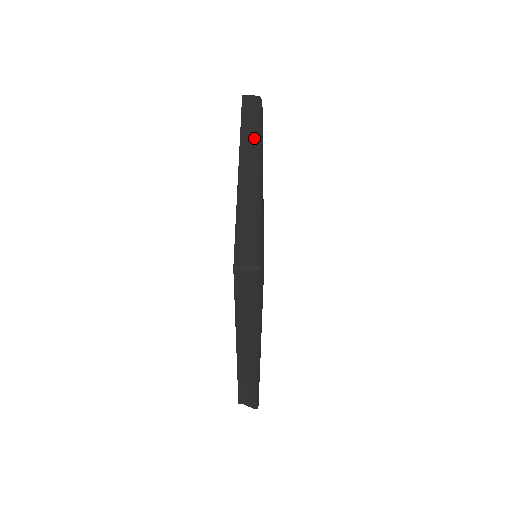
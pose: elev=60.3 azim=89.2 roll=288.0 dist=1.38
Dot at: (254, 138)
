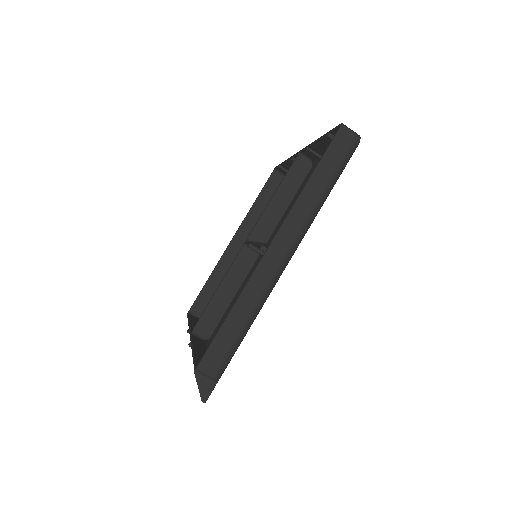
Dot at: occluded
